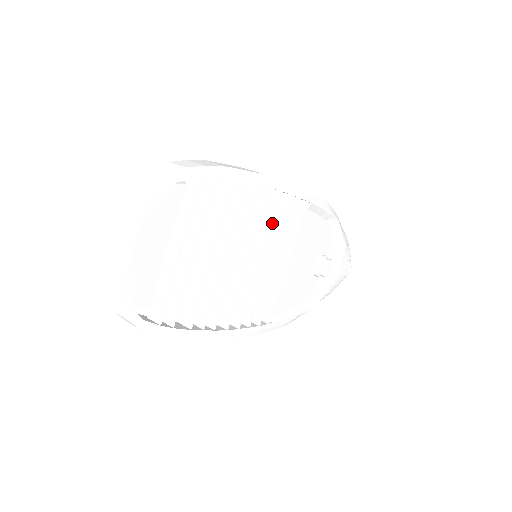
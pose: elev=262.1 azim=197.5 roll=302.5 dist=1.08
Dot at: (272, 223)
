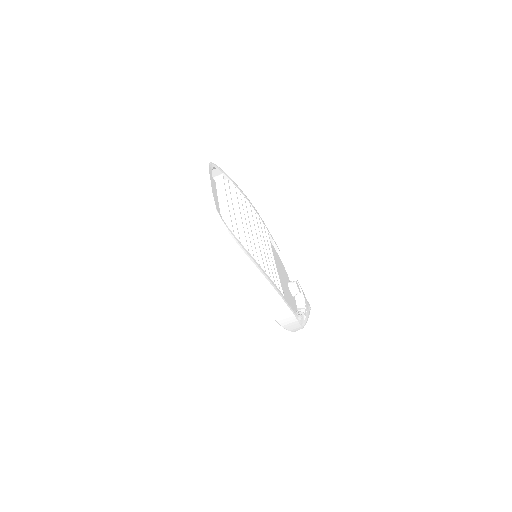
Dot at: occluded
